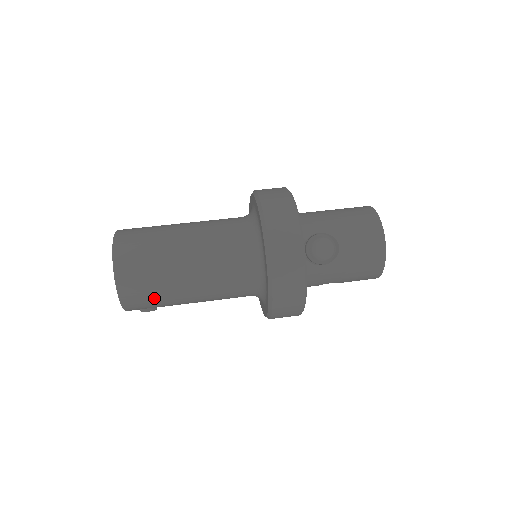
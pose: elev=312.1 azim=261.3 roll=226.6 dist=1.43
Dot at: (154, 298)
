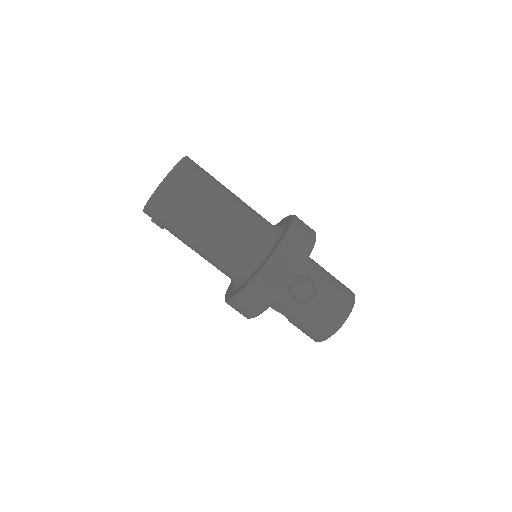
Dot at: (171, 219)
